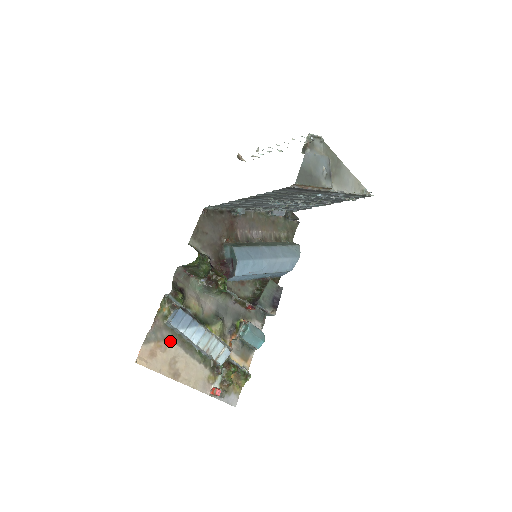
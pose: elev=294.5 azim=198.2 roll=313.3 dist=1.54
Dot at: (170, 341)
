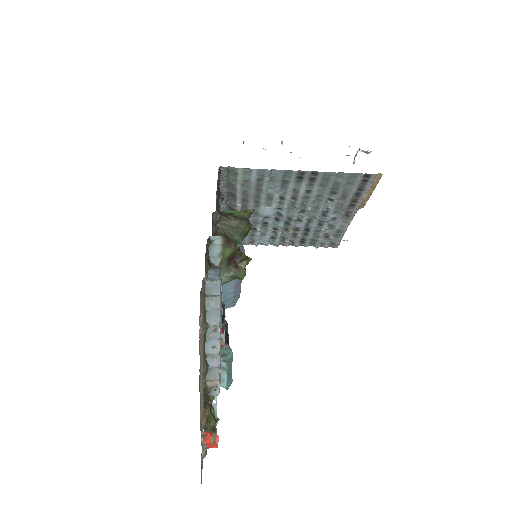
Dot at: (203, 315)
